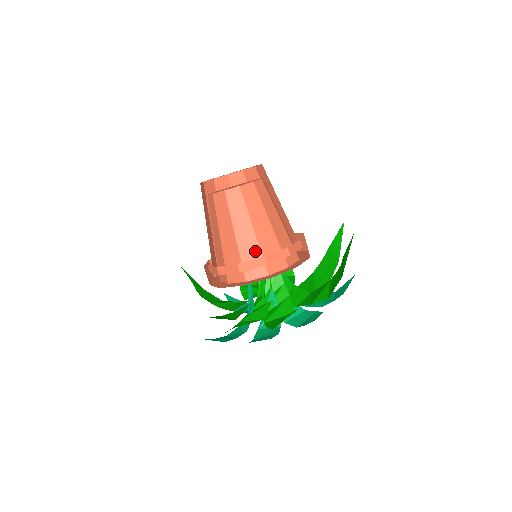
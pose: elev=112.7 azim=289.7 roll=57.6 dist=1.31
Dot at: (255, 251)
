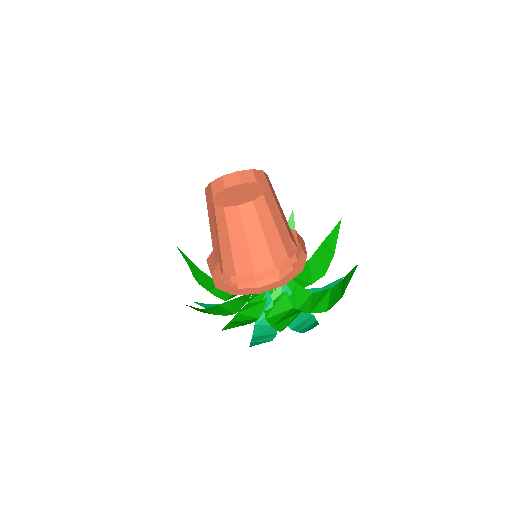
Dot at: (282, 251)
